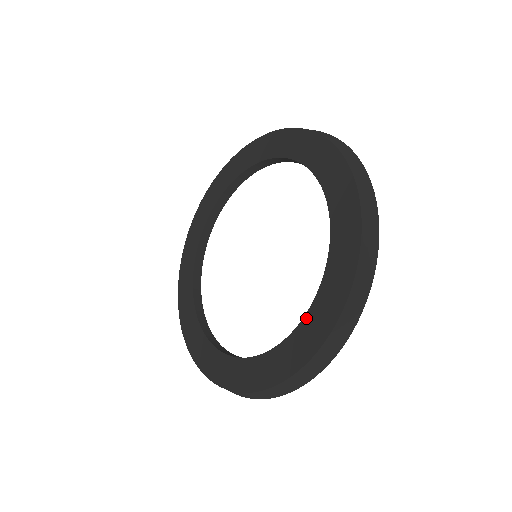
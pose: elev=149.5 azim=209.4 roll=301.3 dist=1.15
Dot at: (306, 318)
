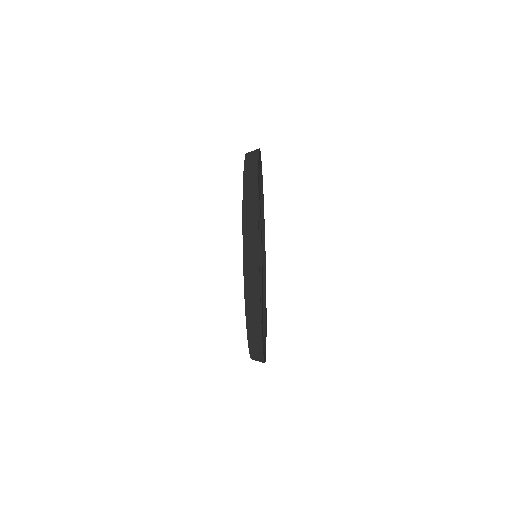
Dot at: occluded
